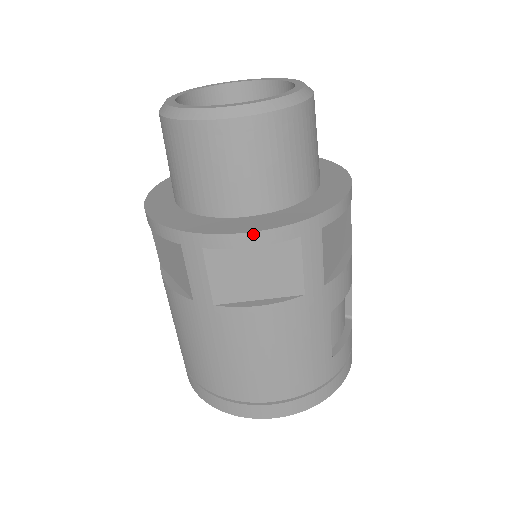
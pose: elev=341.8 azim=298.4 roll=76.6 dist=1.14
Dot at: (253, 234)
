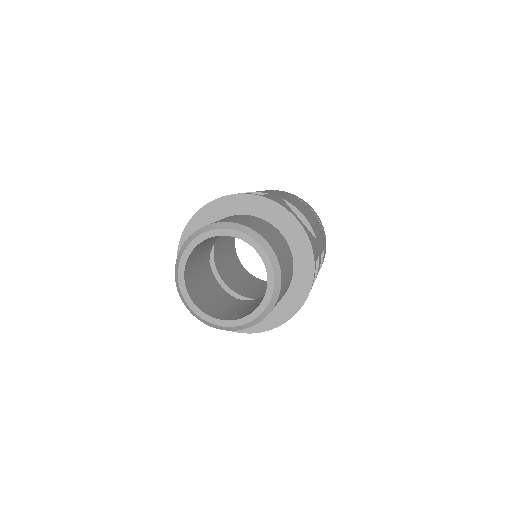
Dot at: (258, 332)
